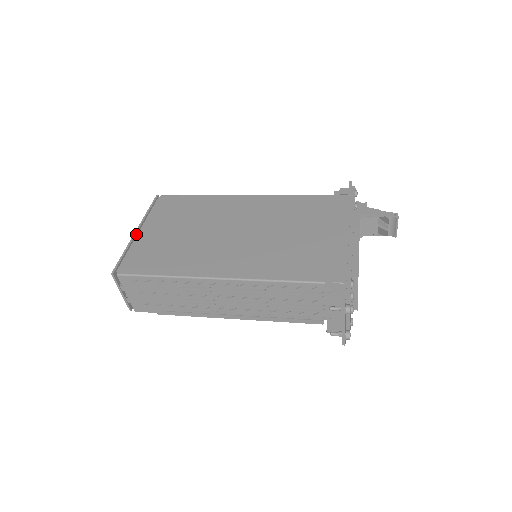
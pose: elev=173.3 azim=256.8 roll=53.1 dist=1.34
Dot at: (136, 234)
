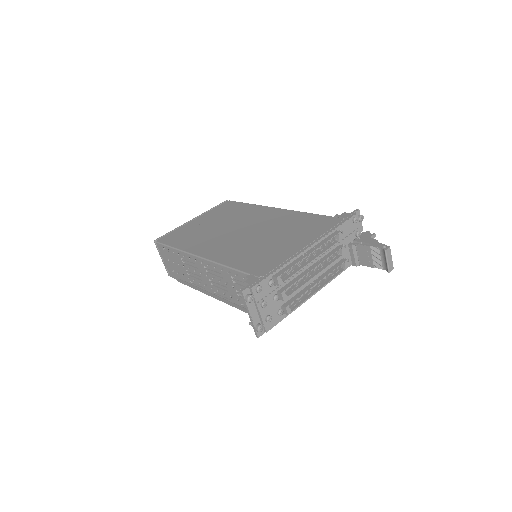
Dot at: (191, 221)
